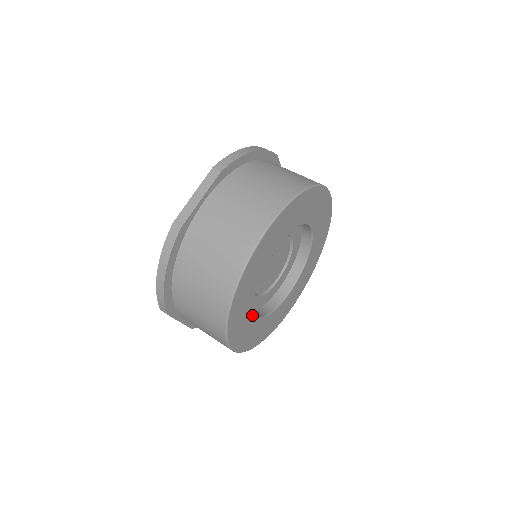
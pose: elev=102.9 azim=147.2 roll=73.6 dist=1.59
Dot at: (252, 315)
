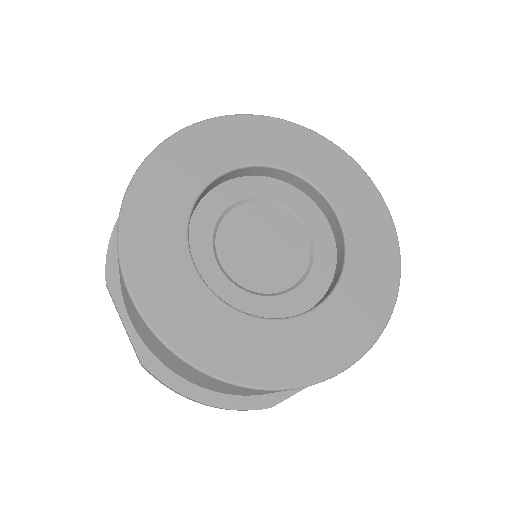
Dot at: (184, 253)
